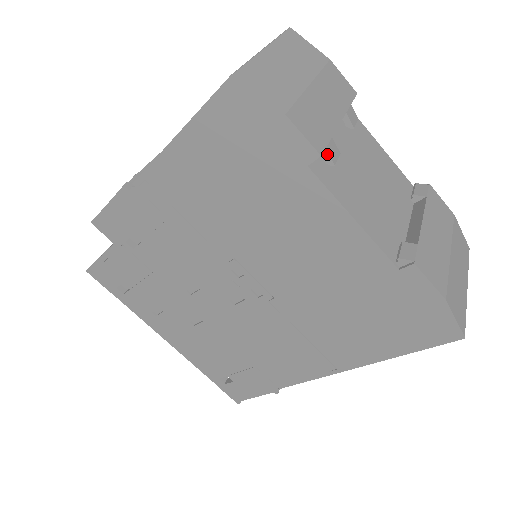
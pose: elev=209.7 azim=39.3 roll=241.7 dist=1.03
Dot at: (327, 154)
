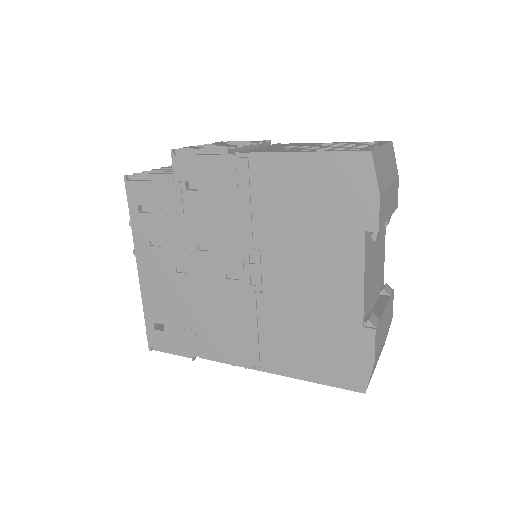
Dot at: (377, 232)
